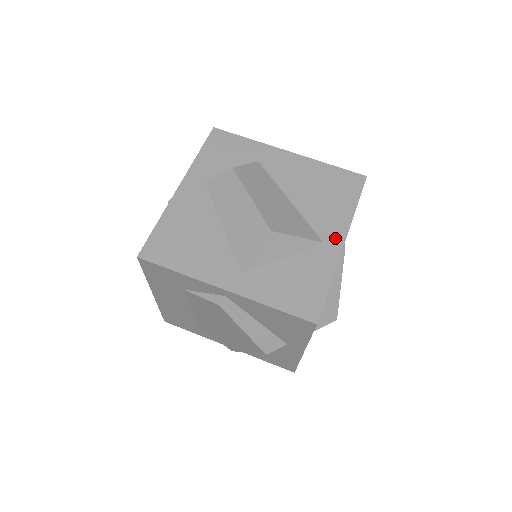
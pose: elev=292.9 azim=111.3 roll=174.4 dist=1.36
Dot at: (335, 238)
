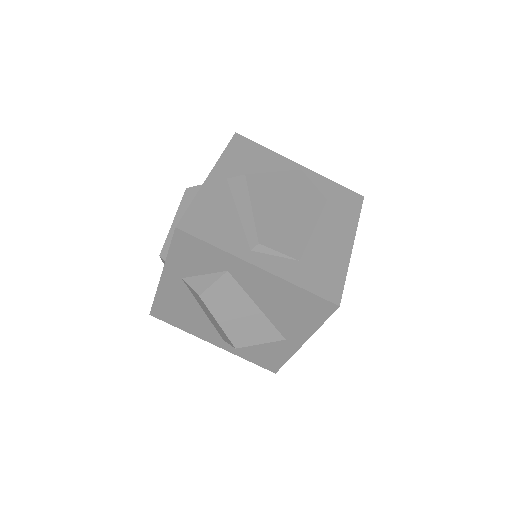
Dot at: (296, 340)
